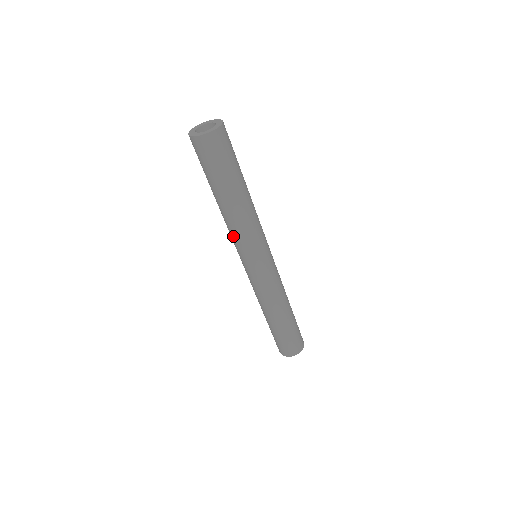
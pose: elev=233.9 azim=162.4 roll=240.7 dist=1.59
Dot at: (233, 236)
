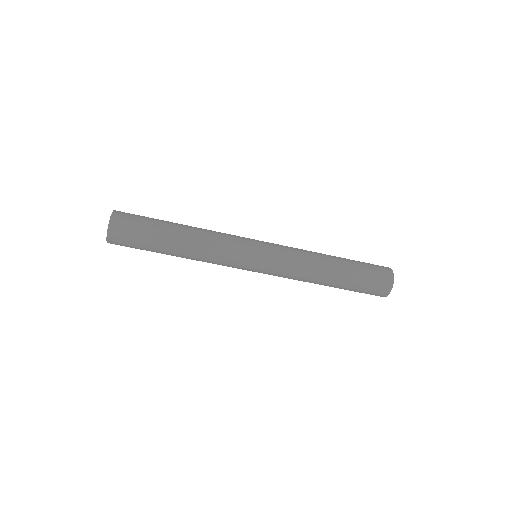
Dot at: occluded
